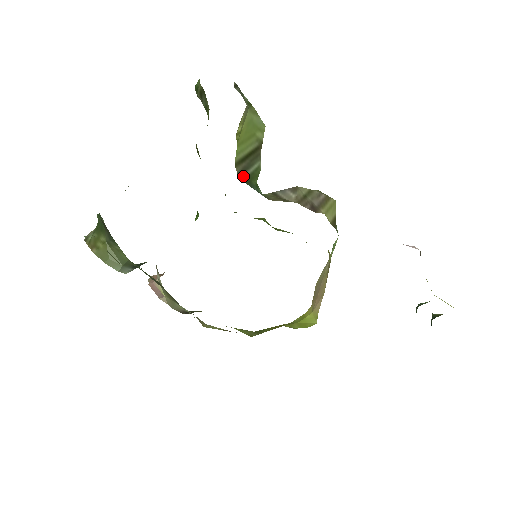
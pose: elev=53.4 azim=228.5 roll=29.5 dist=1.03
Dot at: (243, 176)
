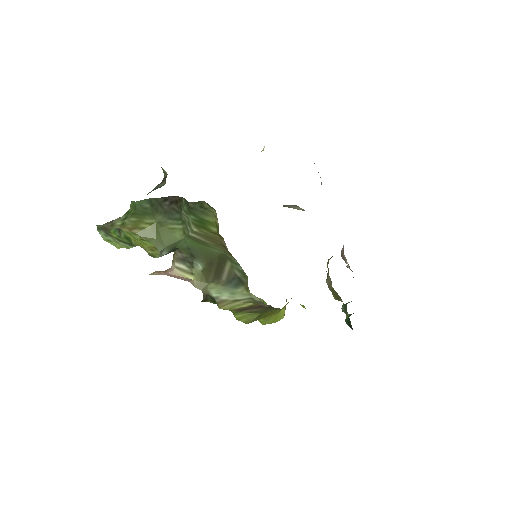
Dot at: occluded
